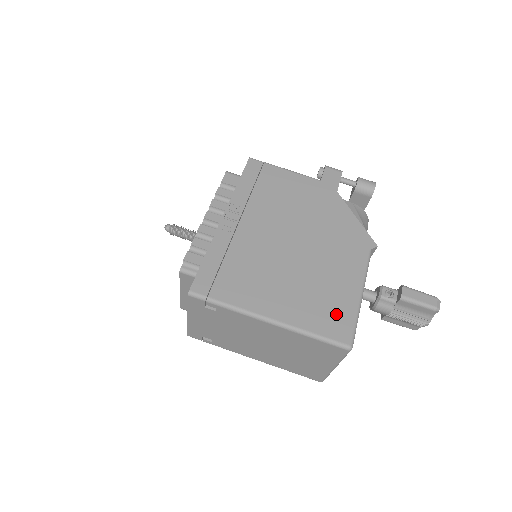
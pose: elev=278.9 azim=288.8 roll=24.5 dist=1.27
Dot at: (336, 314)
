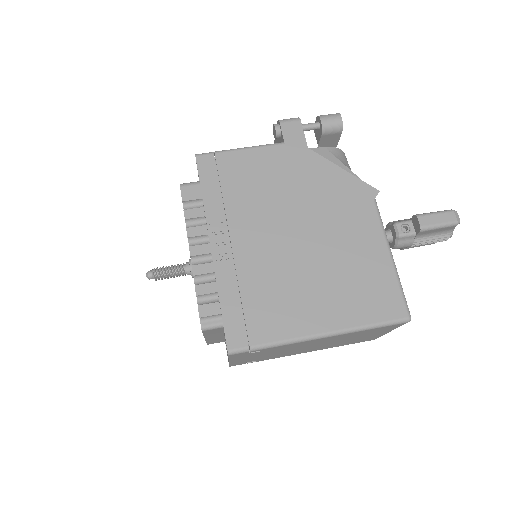
Dot at: (379, 291)
